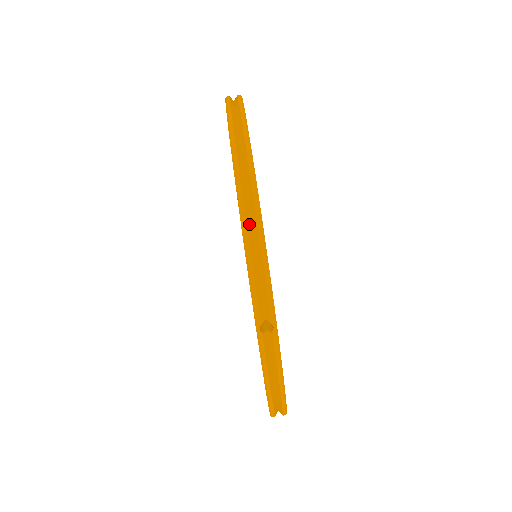
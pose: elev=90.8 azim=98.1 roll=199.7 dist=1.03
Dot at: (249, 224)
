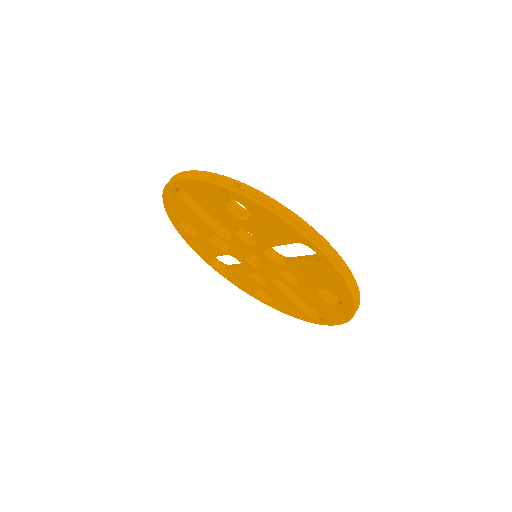
Dot at: occluded
